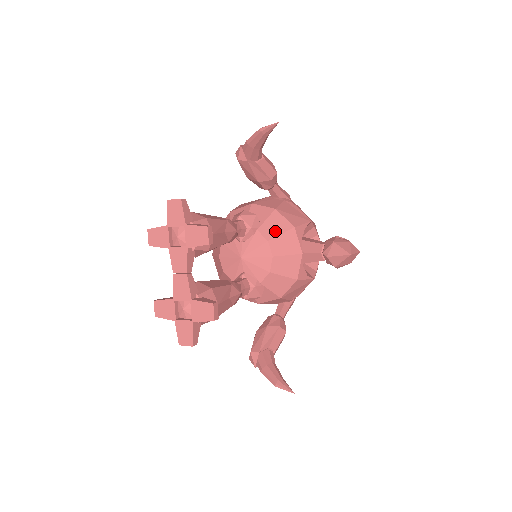
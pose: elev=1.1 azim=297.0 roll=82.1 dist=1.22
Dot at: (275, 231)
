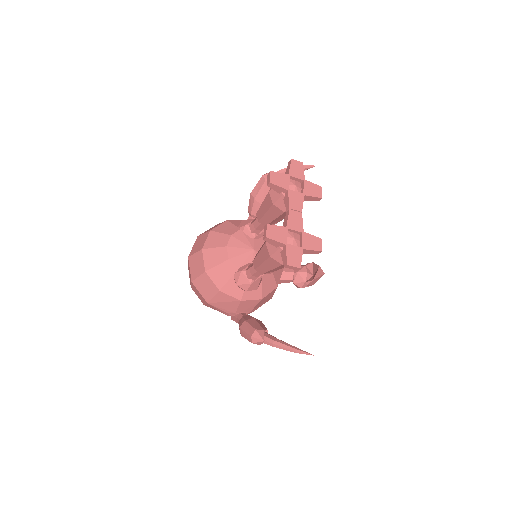
Dot at: occluded
